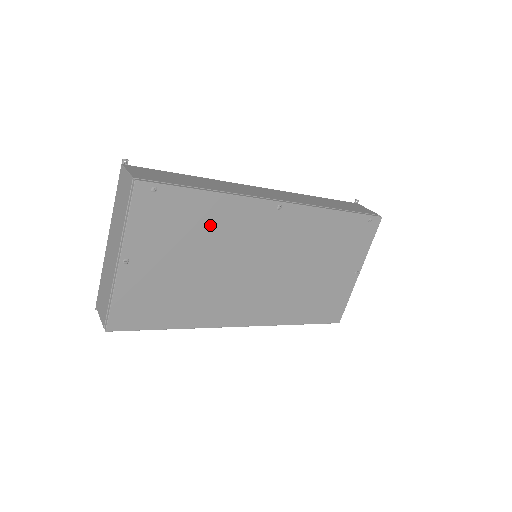
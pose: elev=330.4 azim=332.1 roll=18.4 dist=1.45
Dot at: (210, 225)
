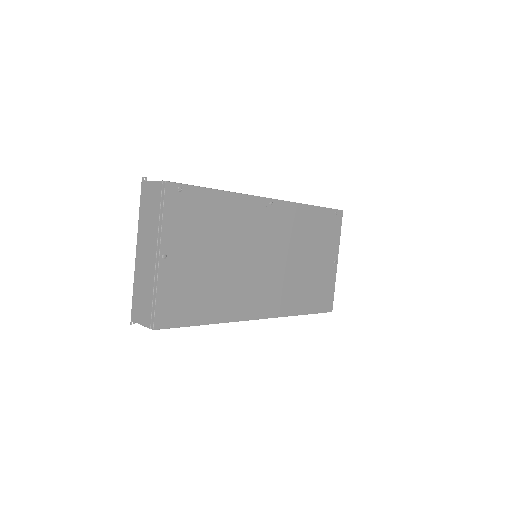
Dot at: (224, 220)
